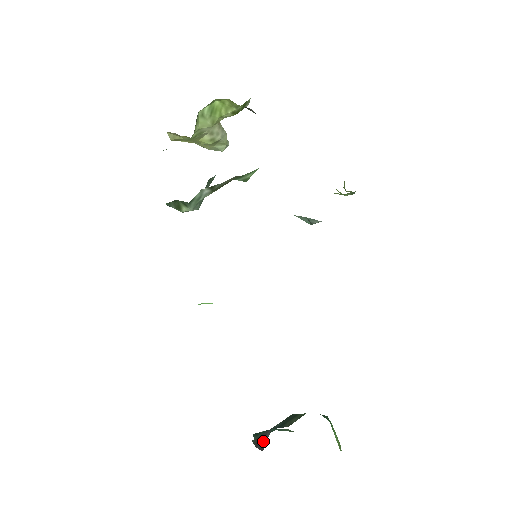
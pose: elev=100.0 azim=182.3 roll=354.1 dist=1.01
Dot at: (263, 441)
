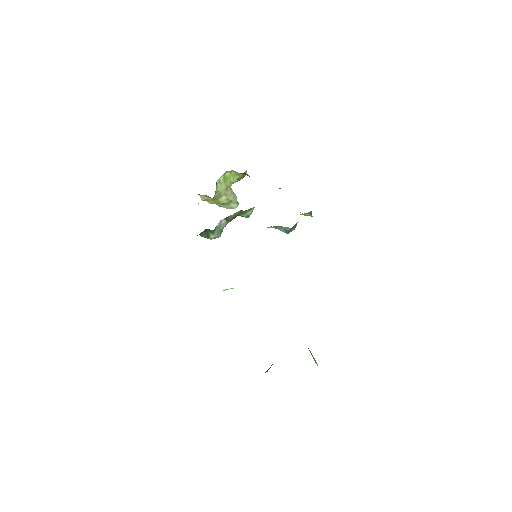
Dot at: occluded
